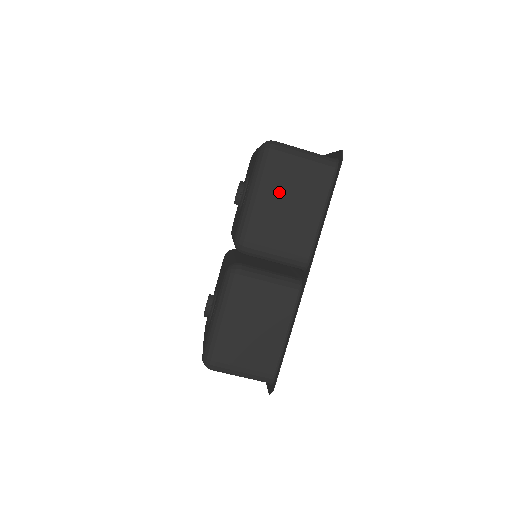
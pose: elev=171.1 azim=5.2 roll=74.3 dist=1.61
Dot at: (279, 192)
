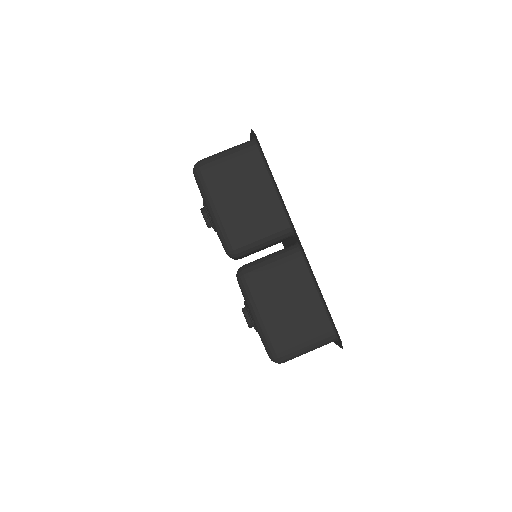
Dot at: (229, 192)
